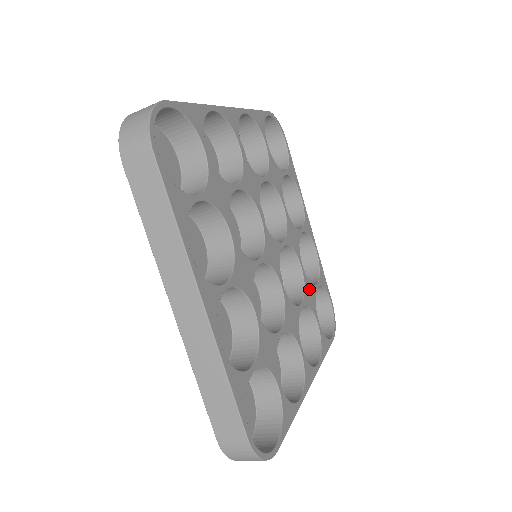
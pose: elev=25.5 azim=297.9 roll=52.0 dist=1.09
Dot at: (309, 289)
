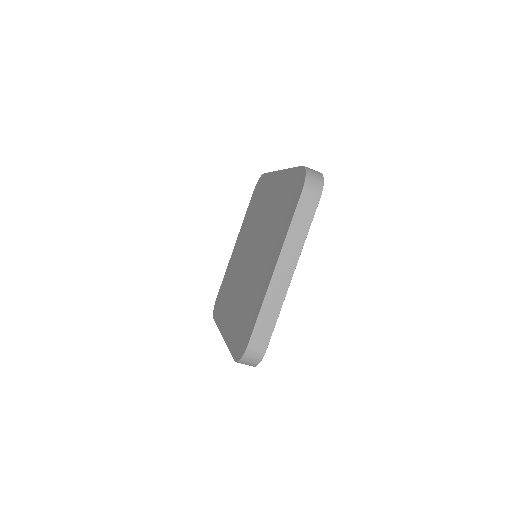
Dot at: occluded
